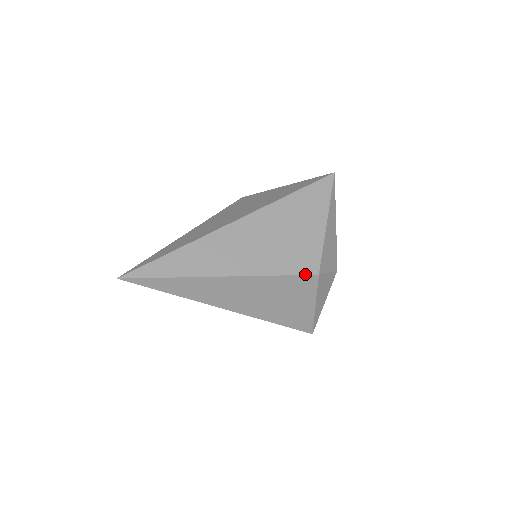
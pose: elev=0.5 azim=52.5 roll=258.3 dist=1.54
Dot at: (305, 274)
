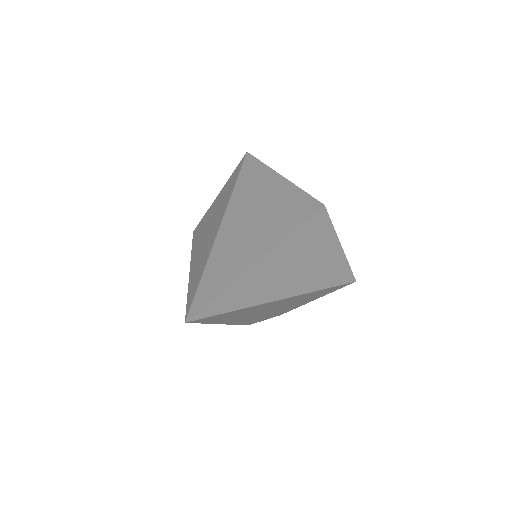
Dot at: (316, 211)
